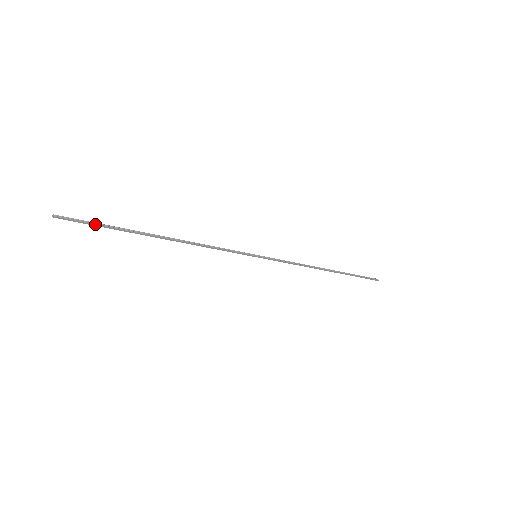
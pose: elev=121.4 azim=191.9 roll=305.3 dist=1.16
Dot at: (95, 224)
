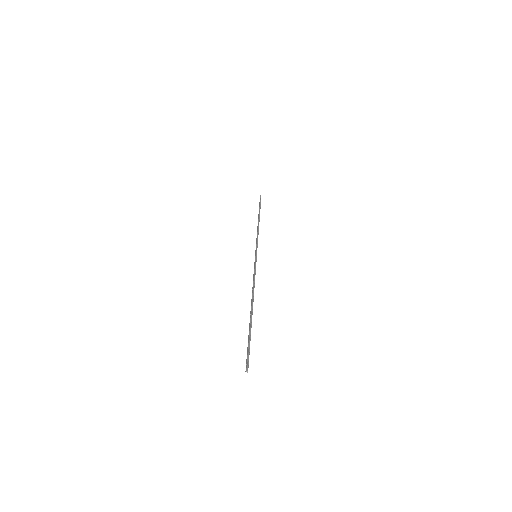
Dot at: occluded
